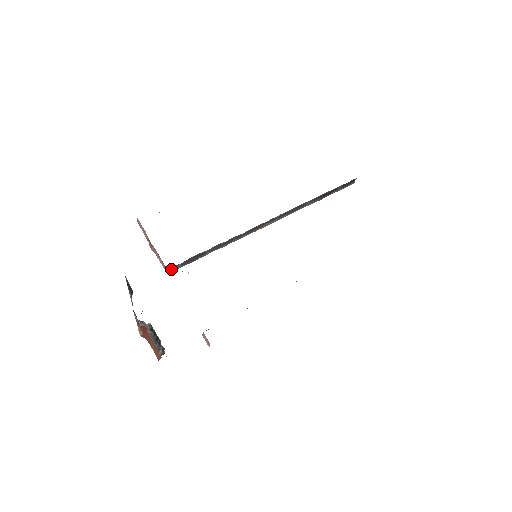
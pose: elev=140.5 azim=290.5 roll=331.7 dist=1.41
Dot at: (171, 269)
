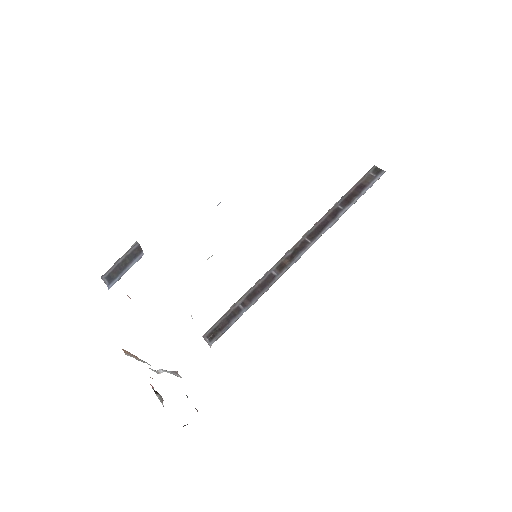
Dot at: occluded
